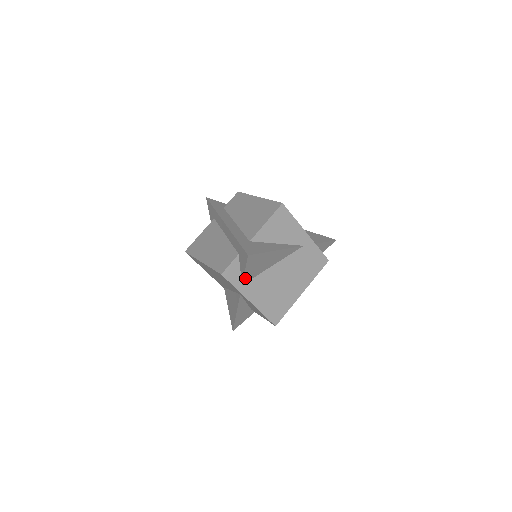
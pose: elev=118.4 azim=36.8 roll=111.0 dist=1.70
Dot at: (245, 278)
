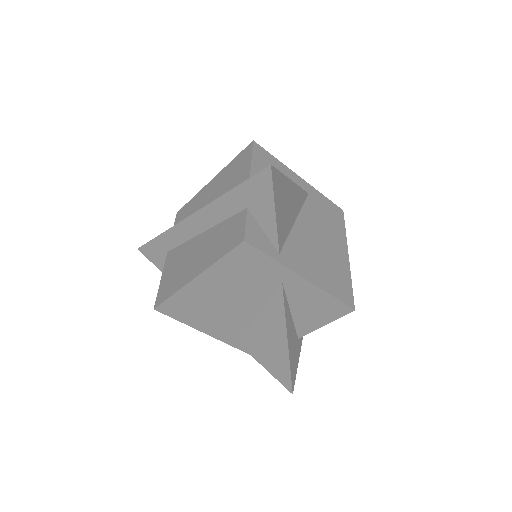
Dot at: (278, 236)
